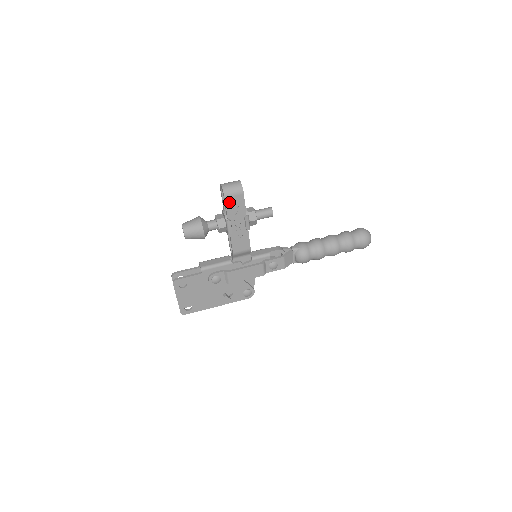
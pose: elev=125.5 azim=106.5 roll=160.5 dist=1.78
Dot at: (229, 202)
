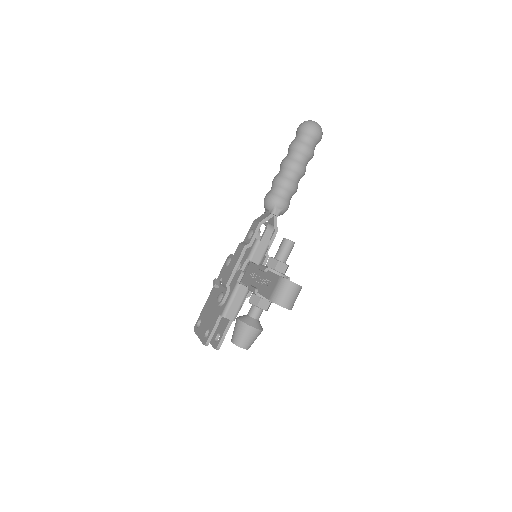
Dot at: occluded
